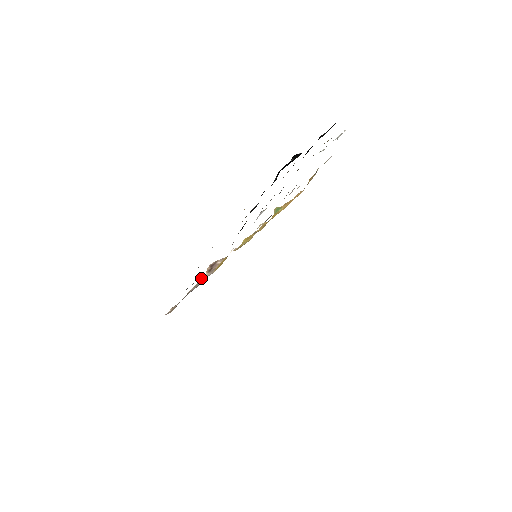
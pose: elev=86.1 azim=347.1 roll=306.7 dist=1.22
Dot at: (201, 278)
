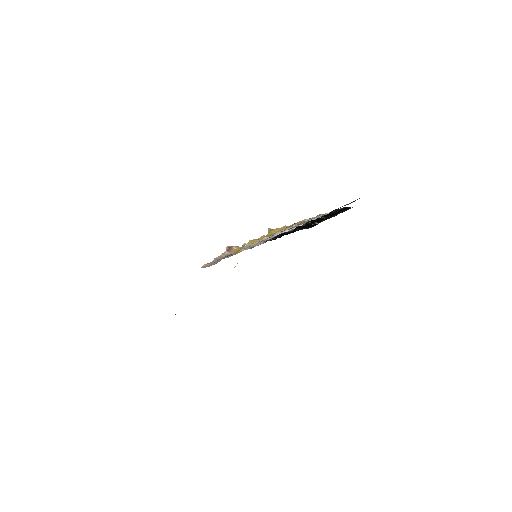
Dot at: (223, 253)
